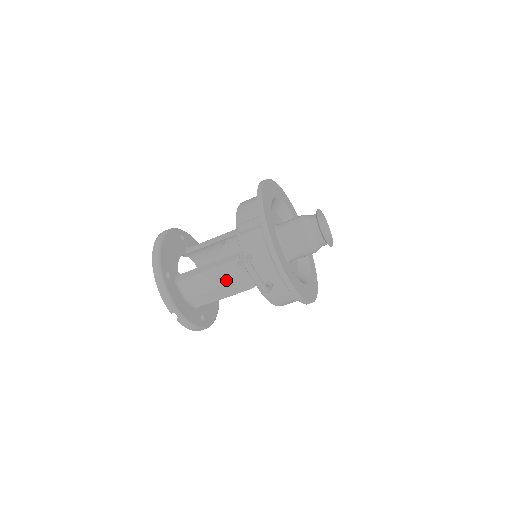
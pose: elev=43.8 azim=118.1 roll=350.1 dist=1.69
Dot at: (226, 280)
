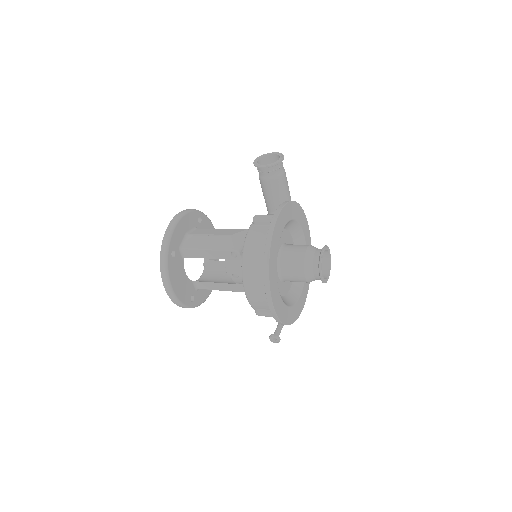
Dot at: occluded
